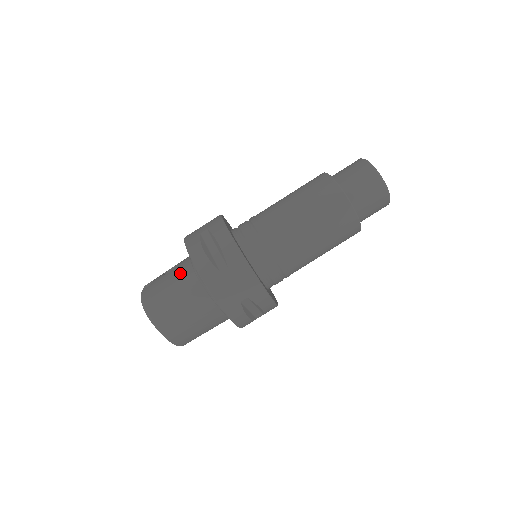
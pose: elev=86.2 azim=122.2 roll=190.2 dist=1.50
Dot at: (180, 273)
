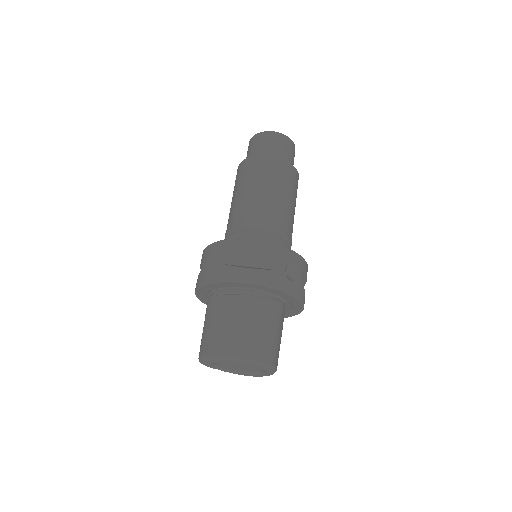
Dot at: occluded
